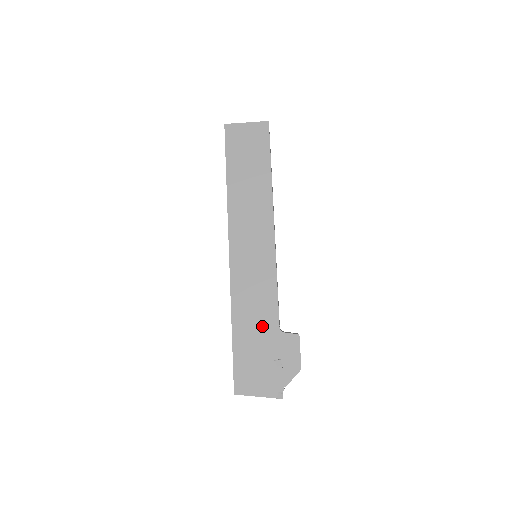
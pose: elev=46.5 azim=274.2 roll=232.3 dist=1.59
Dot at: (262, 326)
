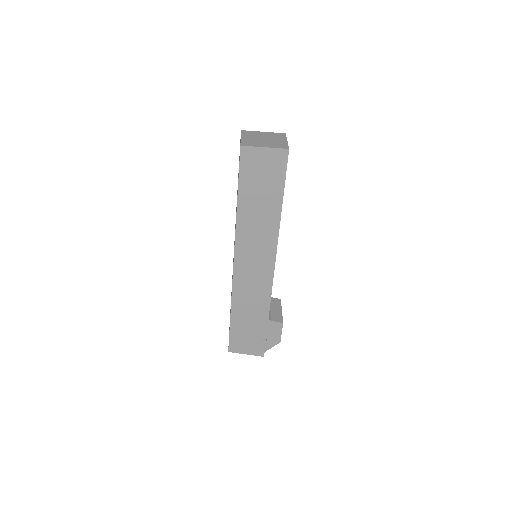
Dot at: (255, 316)
